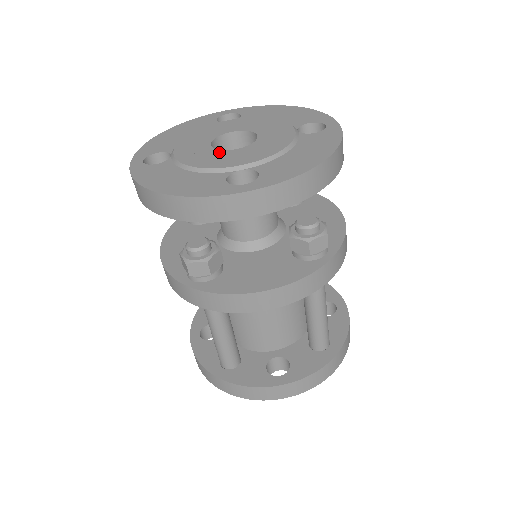
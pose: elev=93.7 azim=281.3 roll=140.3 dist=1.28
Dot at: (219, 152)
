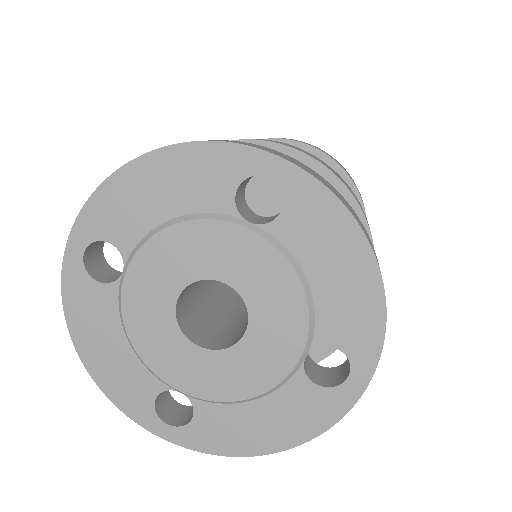
Dot at: (236, 353)
